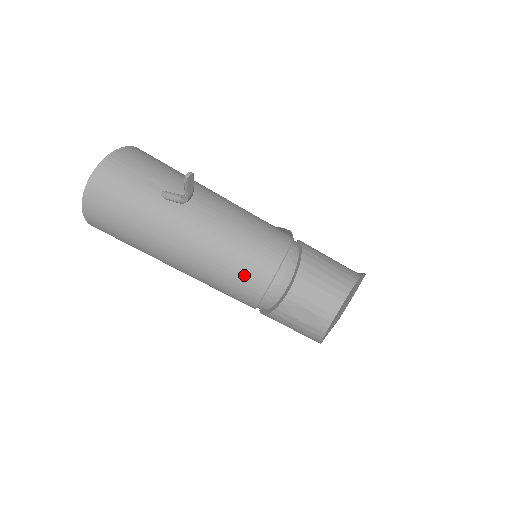
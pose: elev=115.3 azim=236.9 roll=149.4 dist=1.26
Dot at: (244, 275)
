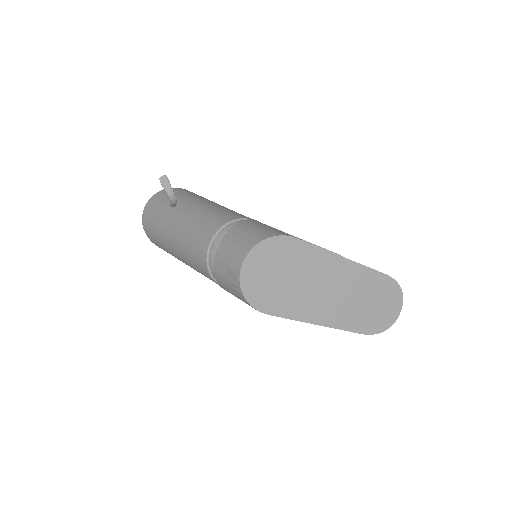
Dot at: (196, 247)
